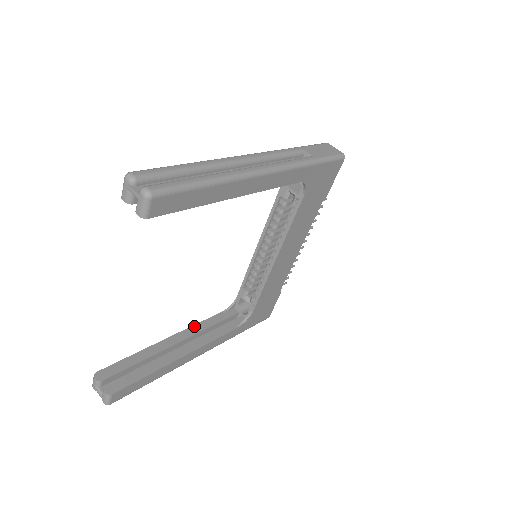
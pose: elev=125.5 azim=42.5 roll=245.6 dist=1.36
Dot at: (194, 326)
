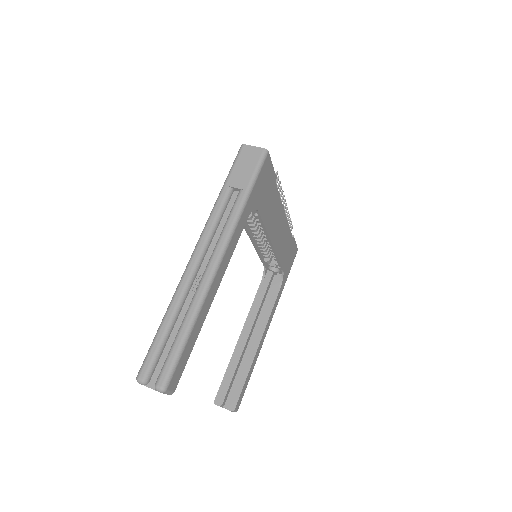
Dot at: (250, 312)
